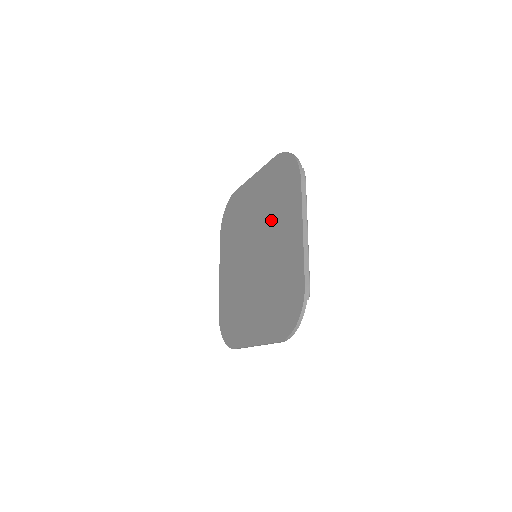
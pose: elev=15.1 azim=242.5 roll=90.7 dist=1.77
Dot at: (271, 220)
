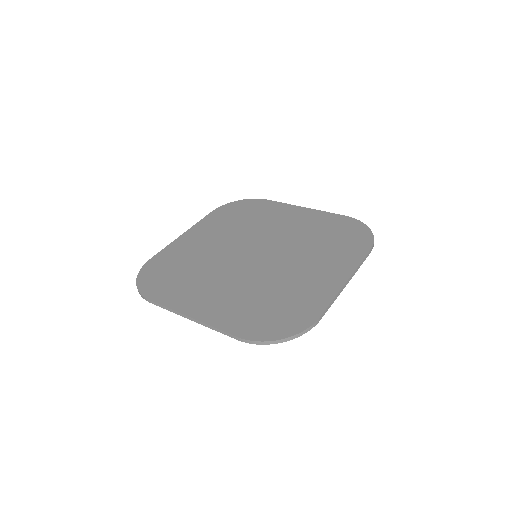
Dot at: (255, 228)
